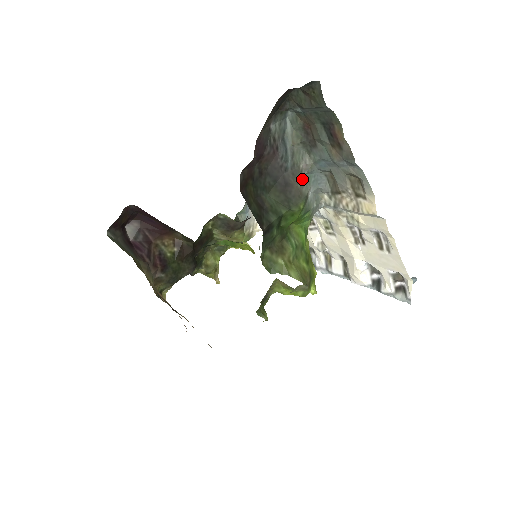
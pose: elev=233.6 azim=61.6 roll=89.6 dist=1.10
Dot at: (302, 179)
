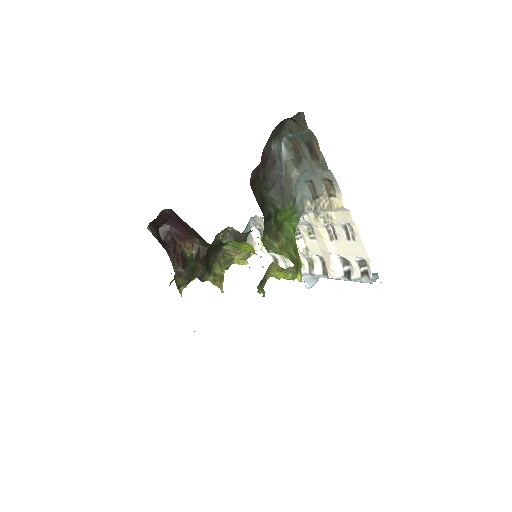
Dot at: (292, 185)
